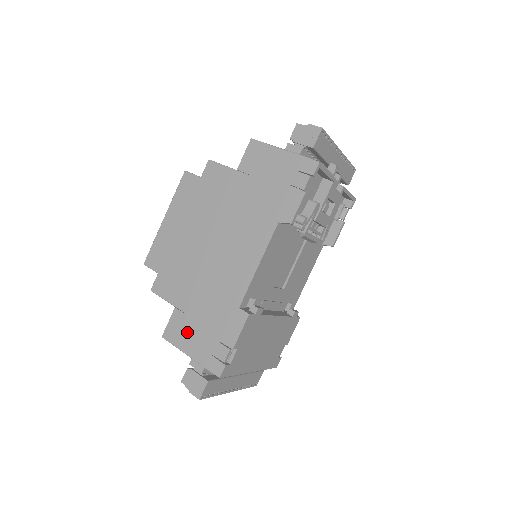
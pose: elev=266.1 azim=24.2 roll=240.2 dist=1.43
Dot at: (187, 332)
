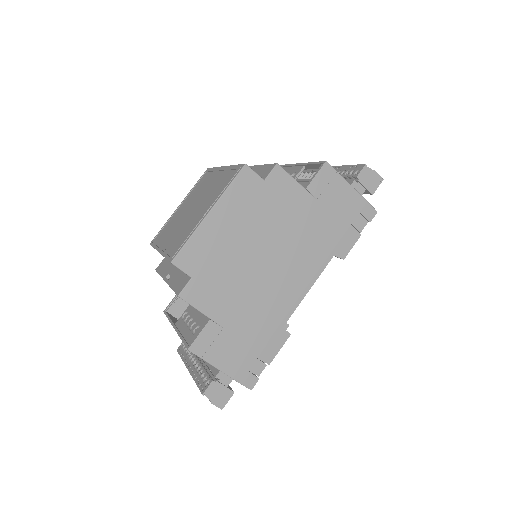
Dot at: (222, 347)
